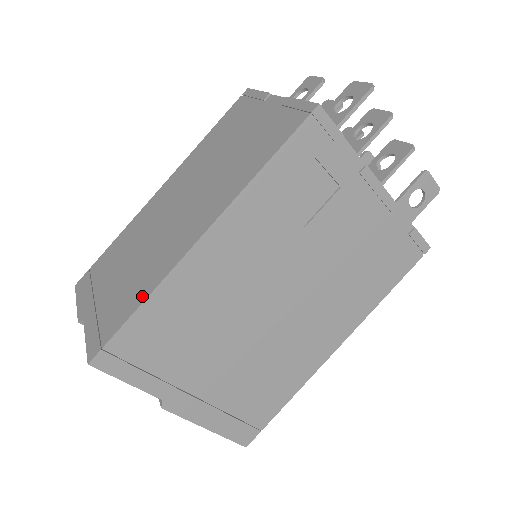
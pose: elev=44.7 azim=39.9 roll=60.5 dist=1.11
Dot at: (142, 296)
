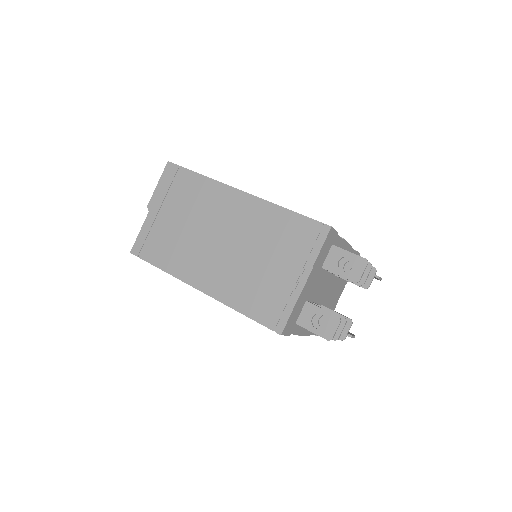
Dot at: (165, 266)
